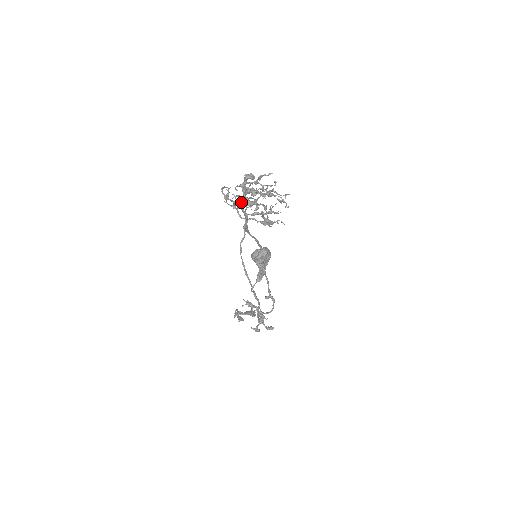
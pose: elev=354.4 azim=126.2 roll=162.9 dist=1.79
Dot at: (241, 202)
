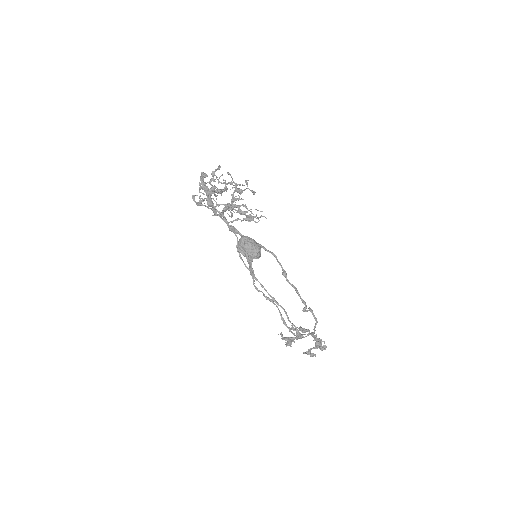
Dot at: occluded
